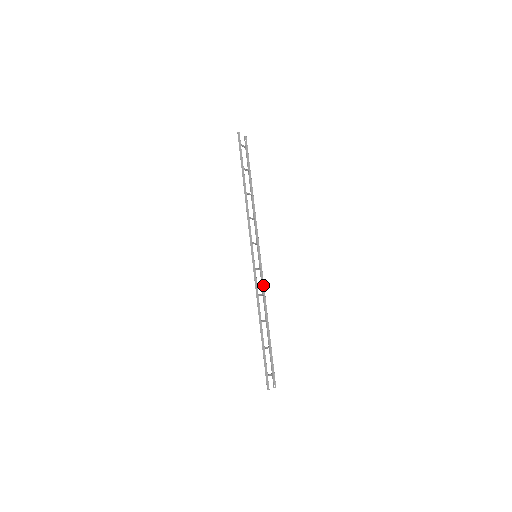
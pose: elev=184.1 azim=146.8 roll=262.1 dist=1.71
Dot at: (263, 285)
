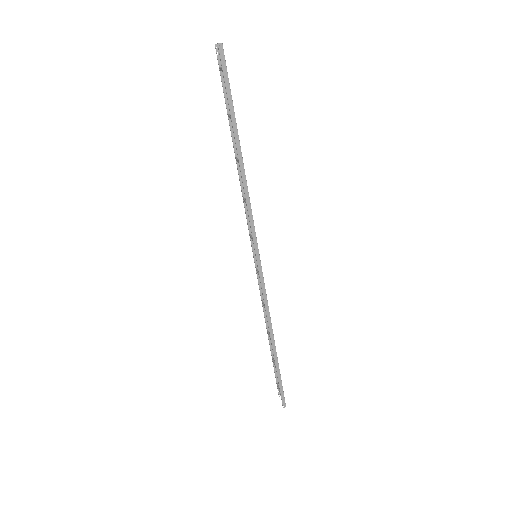
Dot at: (261, 289)
